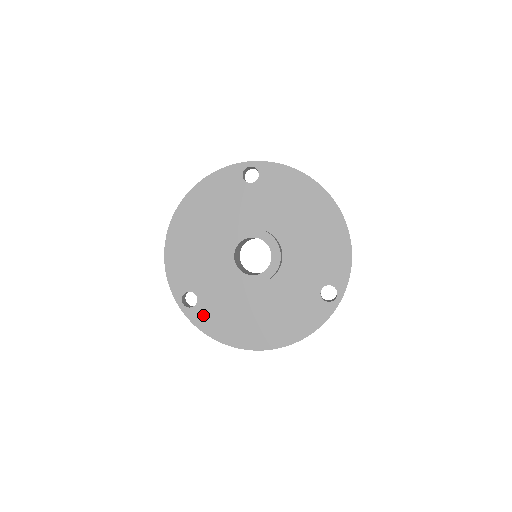
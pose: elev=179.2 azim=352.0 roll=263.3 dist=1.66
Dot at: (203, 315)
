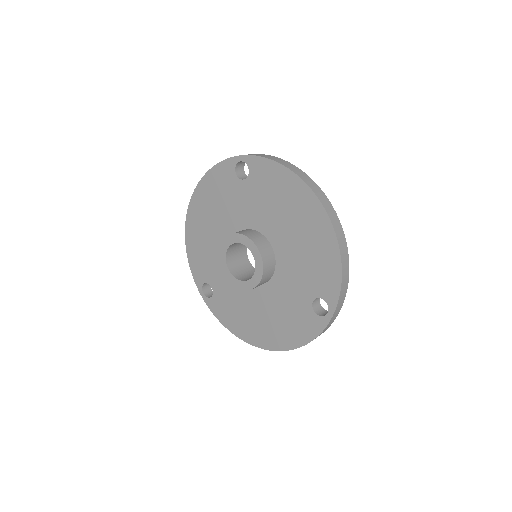
Dot at: (218, 306)
